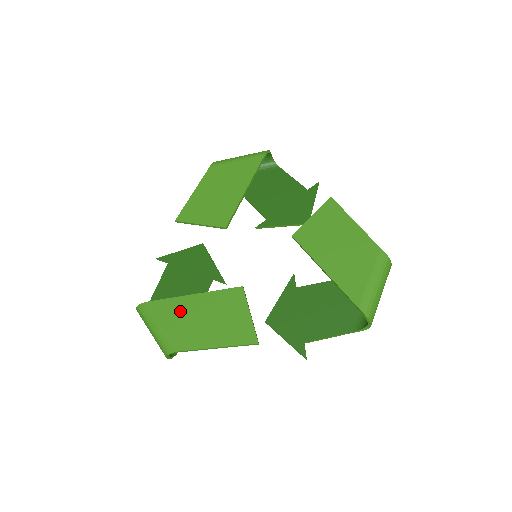
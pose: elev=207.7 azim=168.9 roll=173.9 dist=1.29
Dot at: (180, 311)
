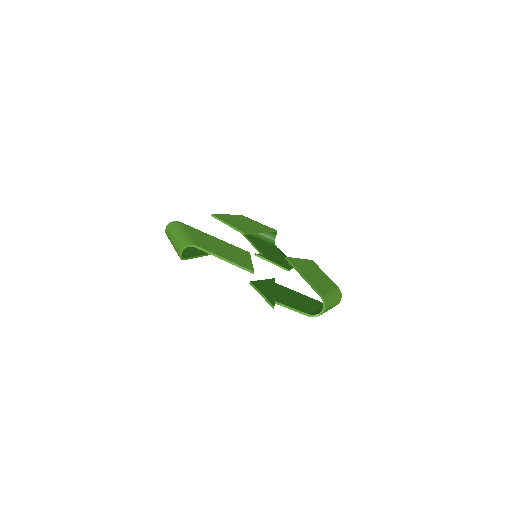
Dot at: (204, 237)
